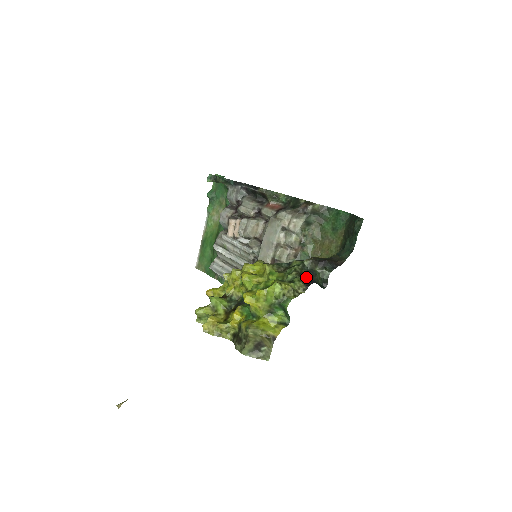
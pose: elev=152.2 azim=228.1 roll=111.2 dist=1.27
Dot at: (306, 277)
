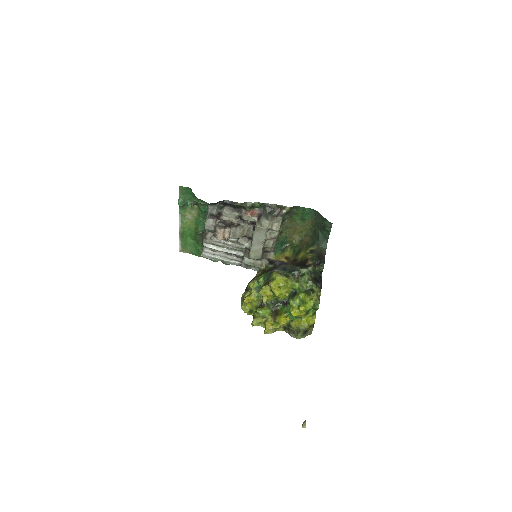
Dot at: (316, 281)
